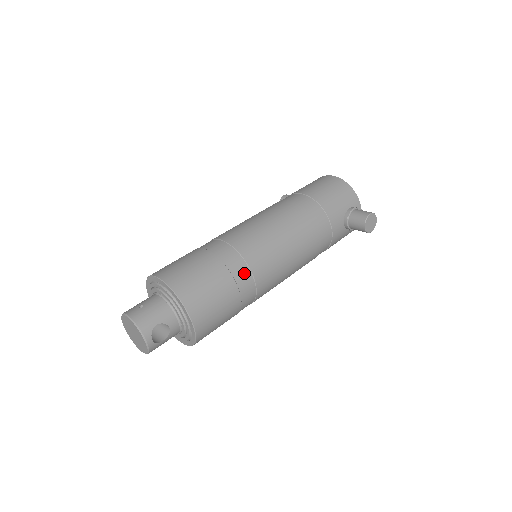
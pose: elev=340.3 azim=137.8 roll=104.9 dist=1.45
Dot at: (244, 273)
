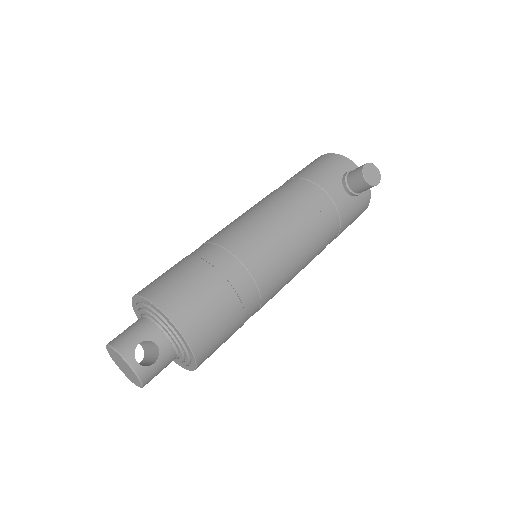
Dot at: (230, 263)
